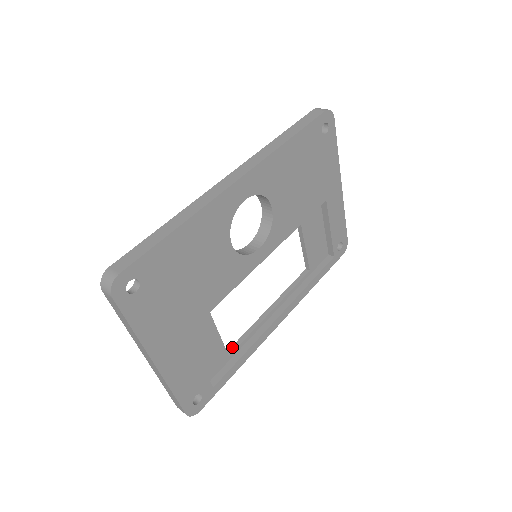
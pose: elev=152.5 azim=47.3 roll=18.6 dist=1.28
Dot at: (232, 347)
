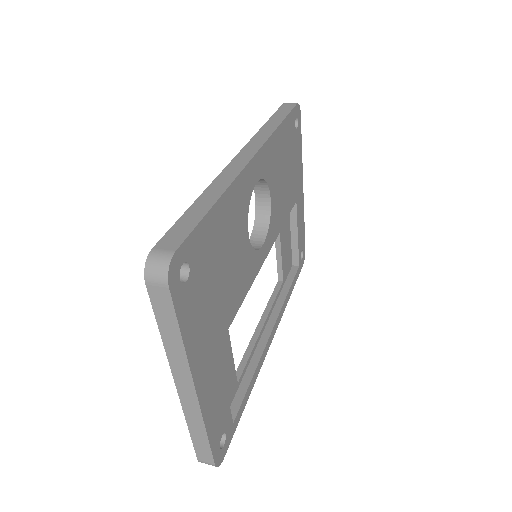
Dot at: (236, 373)
